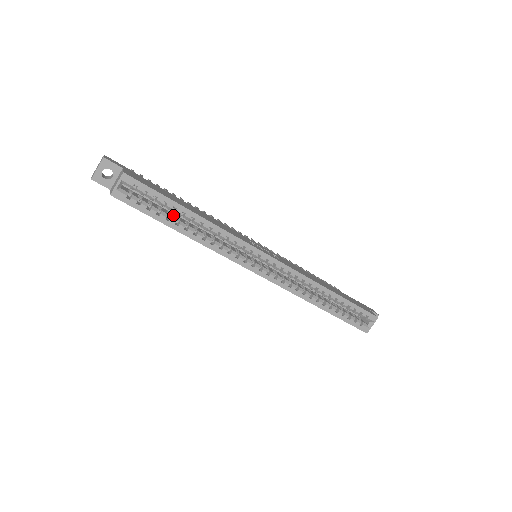
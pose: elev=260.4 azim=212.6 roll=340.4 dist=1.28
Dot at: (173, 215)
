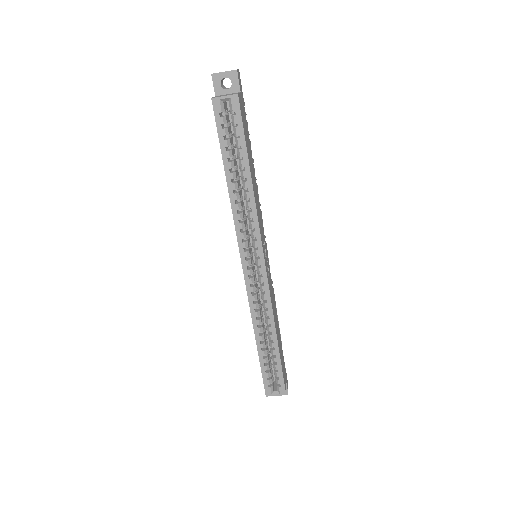
Dot at: (236, 162)
